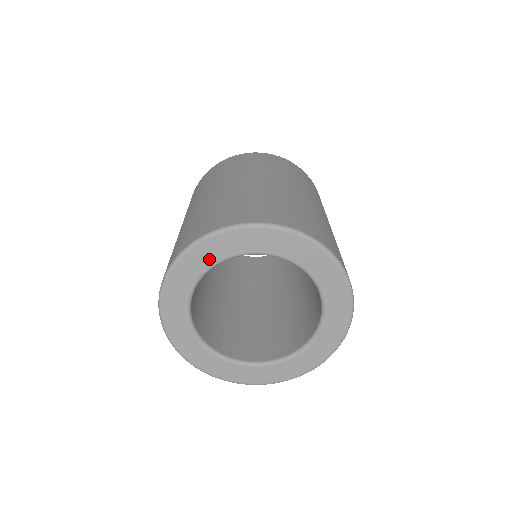
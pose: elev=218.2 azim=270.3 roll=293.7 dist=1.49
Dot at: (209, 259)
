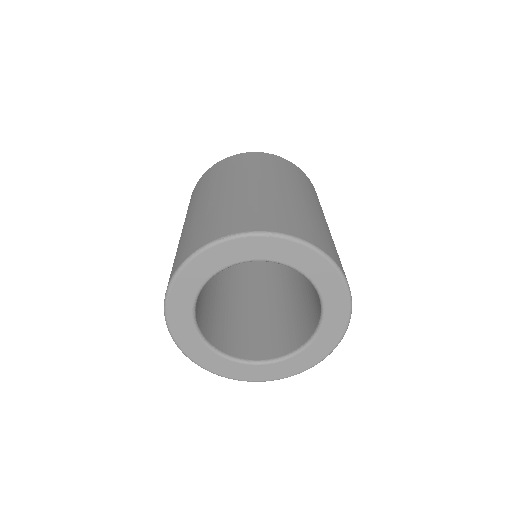
Dot at: (210, 268)
